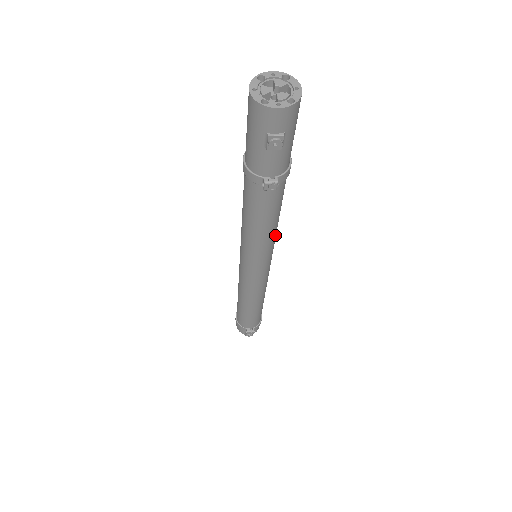
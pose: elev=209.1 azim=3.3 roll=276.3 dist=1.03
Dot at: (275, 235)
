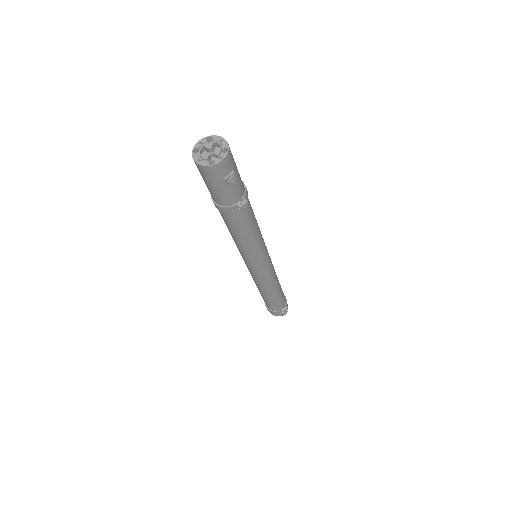
Dot at: occluded
